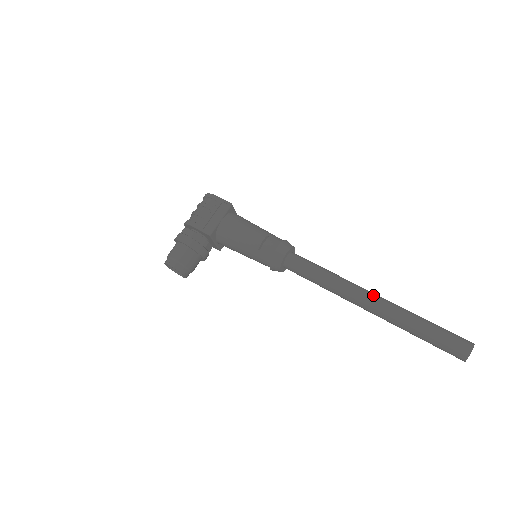
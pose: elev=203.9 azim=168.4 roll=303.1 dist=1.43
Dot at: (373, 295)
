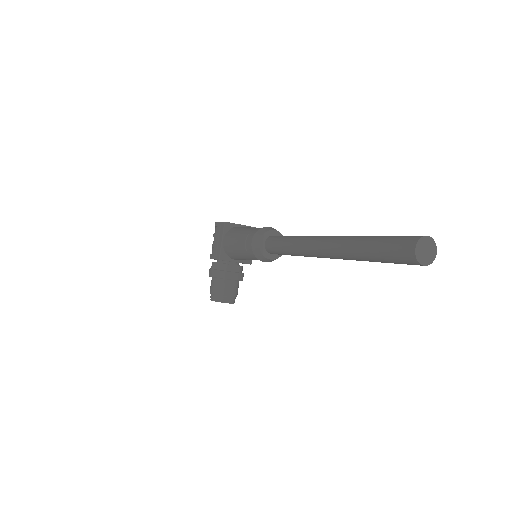
Dot at: (323, 239)
